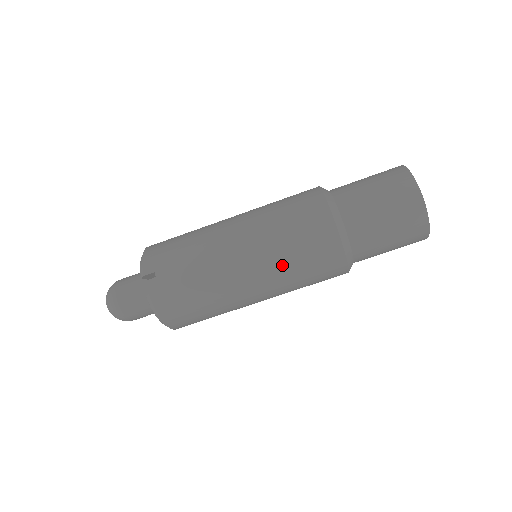
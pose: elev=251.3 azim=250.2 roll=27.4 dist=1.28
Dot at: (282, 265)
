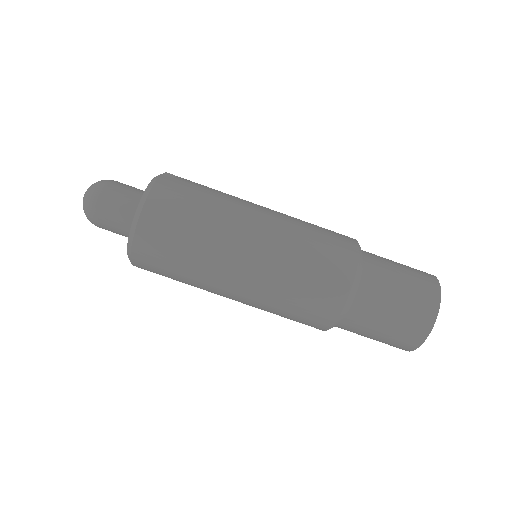
Dot at: (297, 232)
